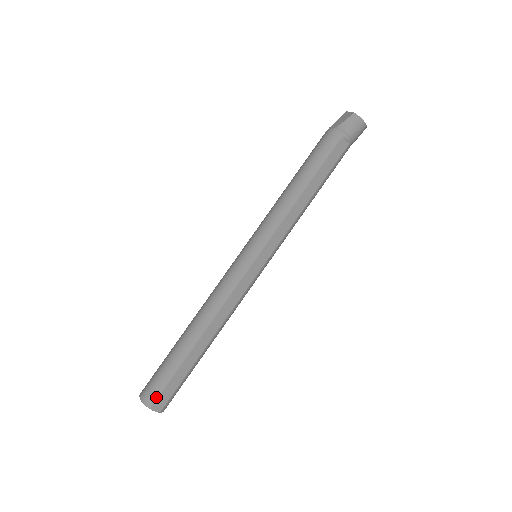
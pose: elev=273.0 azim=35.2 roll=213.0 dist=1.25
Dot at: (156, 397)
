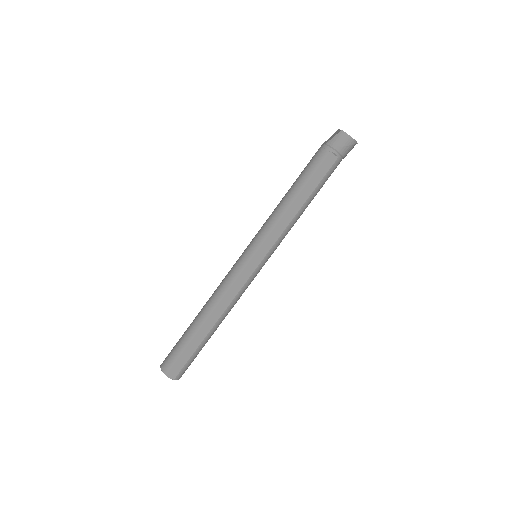
Dot at: (170, 366)
